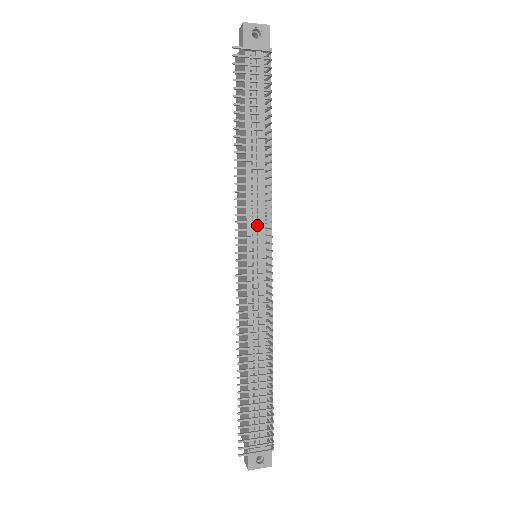
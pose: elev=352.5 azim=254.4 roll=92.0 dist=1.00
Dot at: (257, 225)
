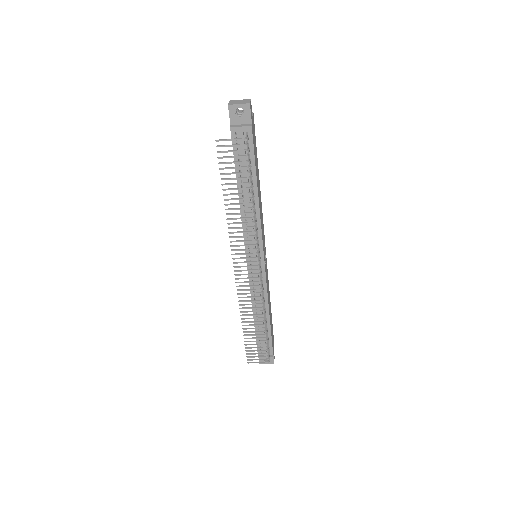
Dot at: occluded
